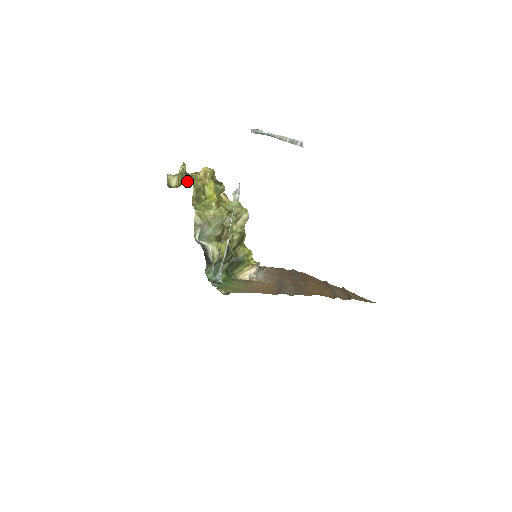
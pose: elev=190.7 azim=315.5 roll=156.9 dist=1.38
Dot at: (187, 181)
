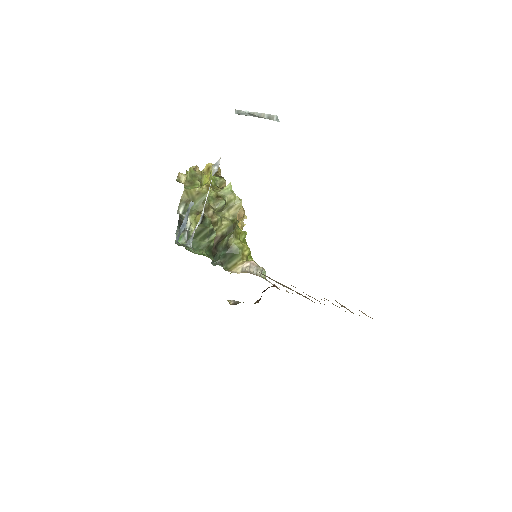
Dot at: occluded
